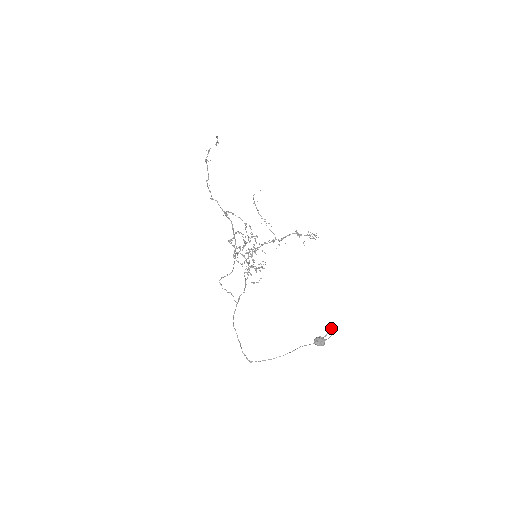
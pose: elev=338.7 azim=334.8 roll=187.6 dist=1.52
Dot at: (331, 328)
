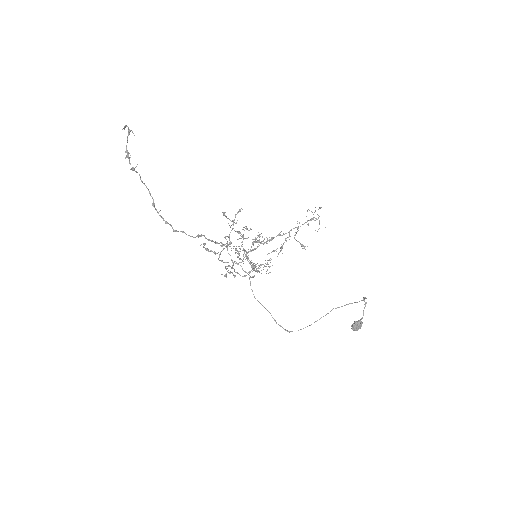
Dot at: occluded
